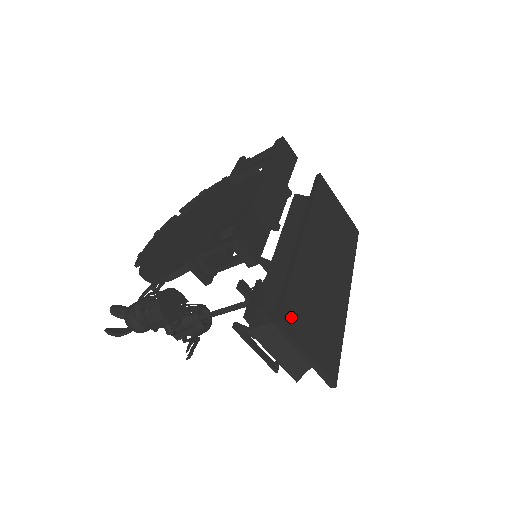
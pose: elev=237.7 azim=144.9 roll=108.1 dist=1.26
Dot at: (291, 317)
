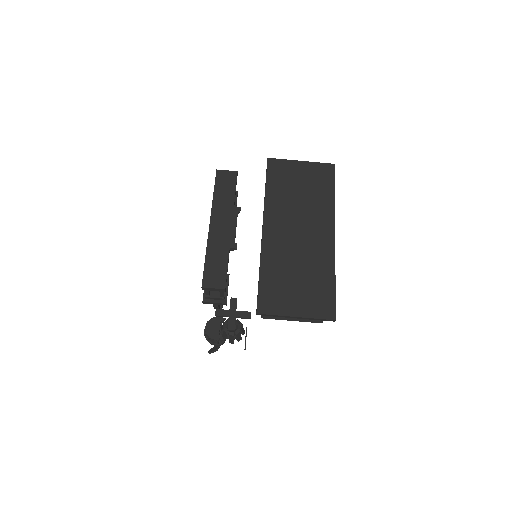
Dot at: (269, 302)
